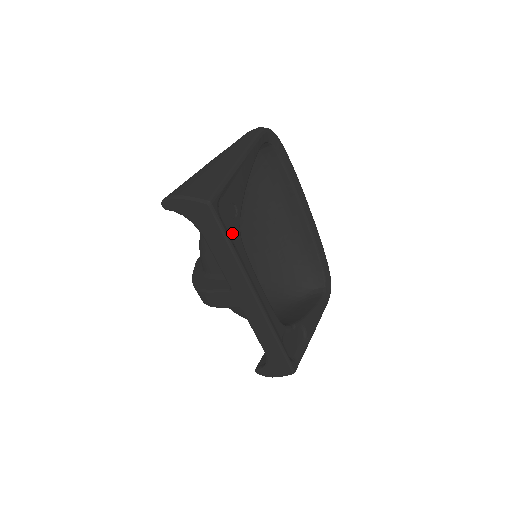
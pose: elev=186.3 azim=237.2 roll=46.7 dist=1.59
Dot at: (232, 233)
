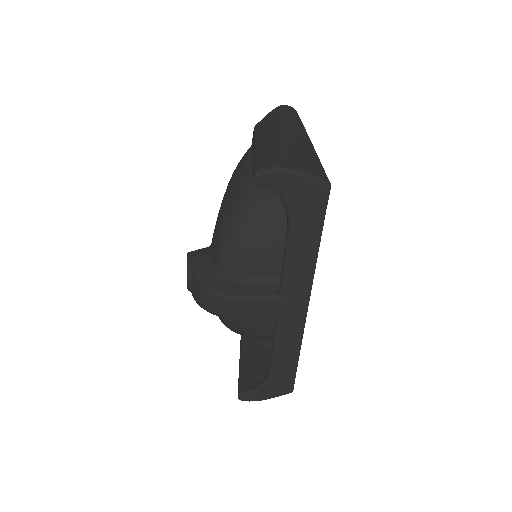
Dot at: occluded
